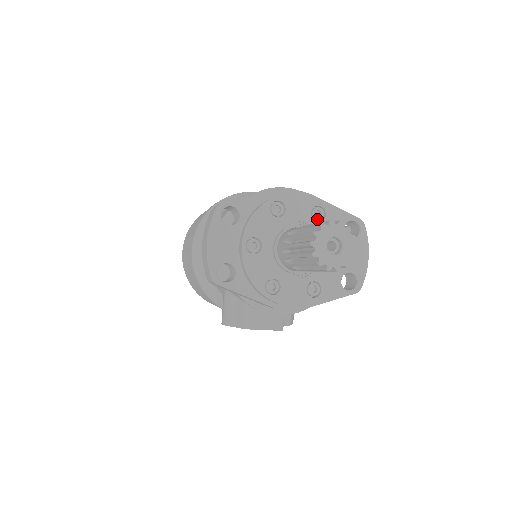
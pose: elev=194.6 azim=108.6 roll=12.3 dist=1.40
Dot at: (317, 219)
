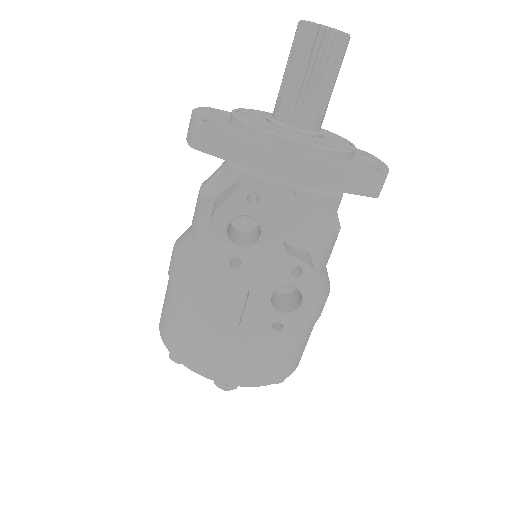
Dot at: occluded
